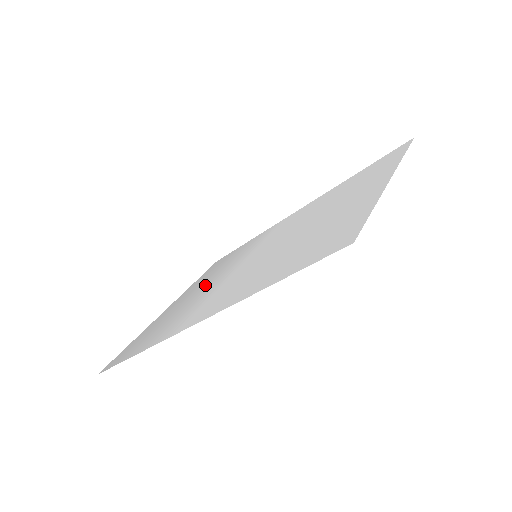
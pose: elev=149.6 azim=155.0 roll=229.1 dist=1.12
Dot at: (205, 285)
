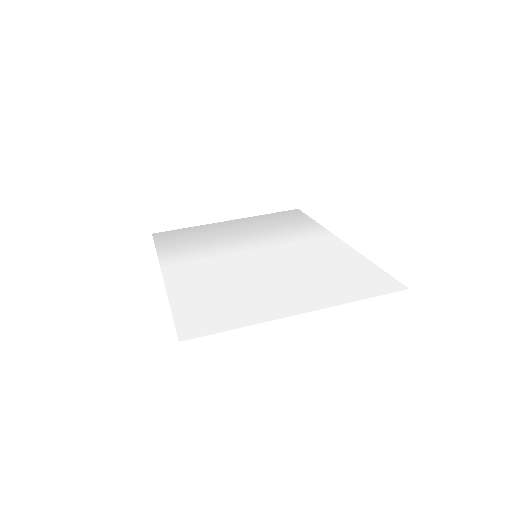
Dot at: (240, 235)
